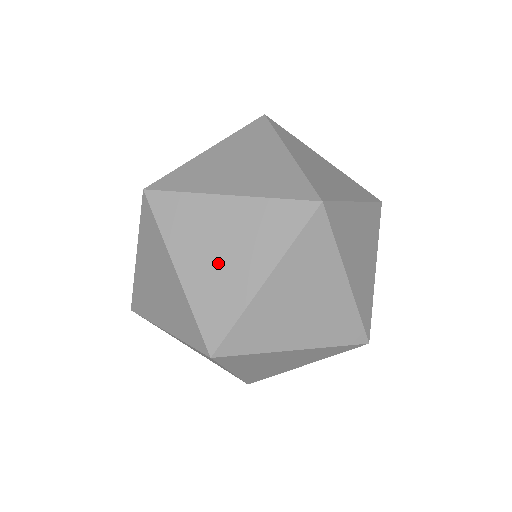
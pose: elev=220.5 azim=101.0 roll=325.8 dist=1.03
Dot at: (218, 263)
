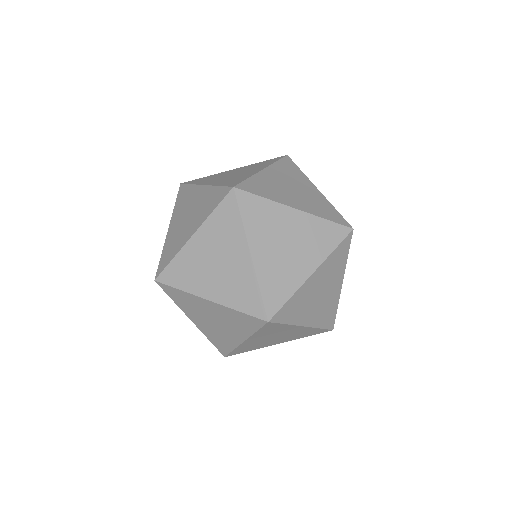
Dot at: (267, 340)
